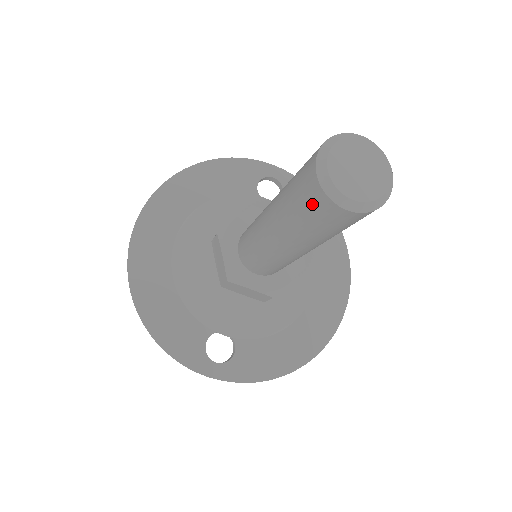
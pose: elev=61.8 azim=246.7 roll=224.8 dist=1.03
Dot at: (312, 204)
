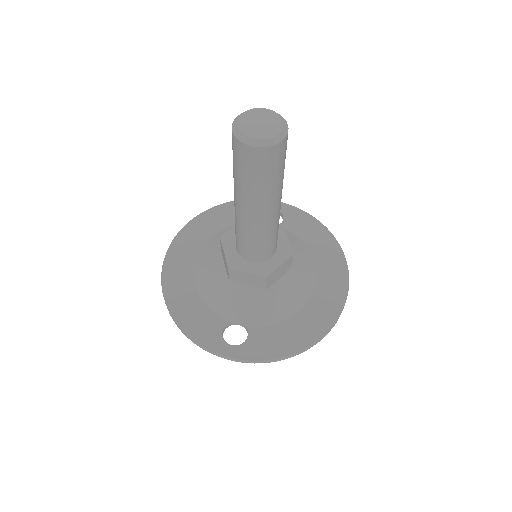
Dot at: (238, 155)
